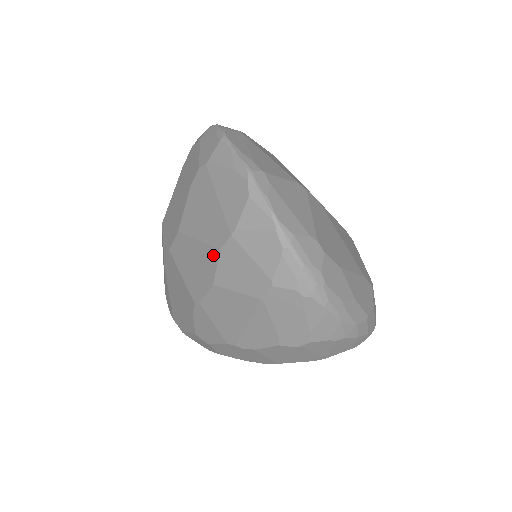
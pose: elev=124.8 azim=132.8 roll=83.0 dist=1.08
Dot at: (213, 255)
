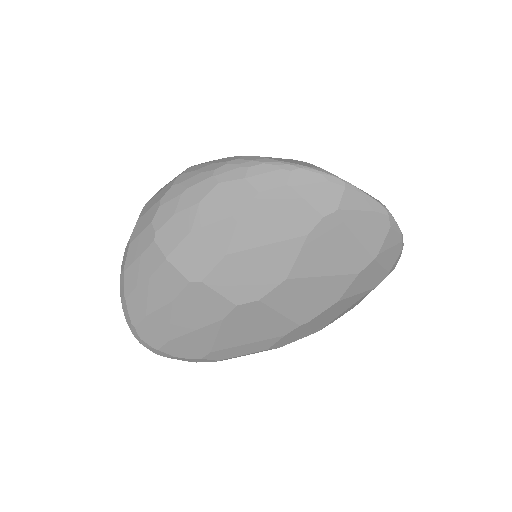
Dot at: (347, 281)
